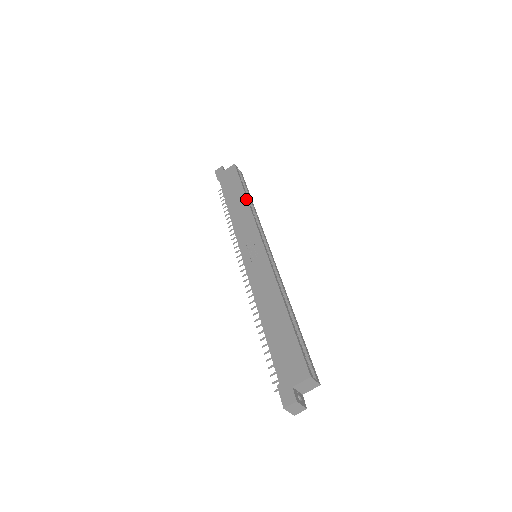
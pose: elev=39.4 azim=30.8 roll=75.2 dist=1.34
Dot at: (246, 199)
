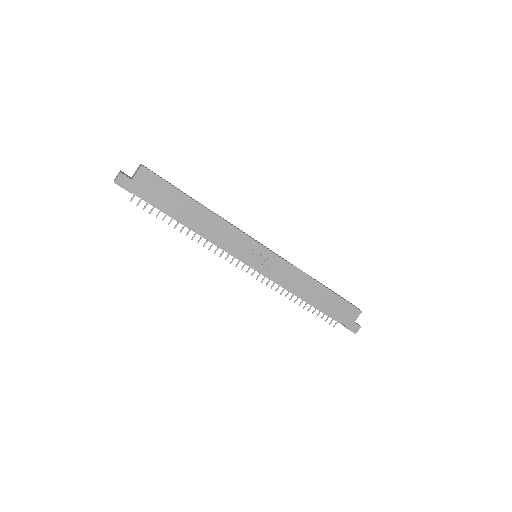
Dot at: (207, 210)
